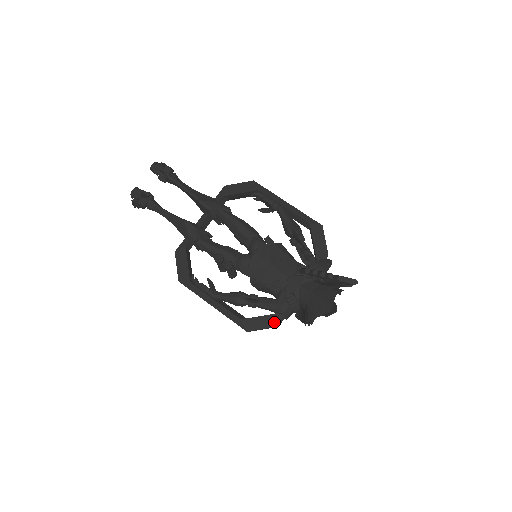
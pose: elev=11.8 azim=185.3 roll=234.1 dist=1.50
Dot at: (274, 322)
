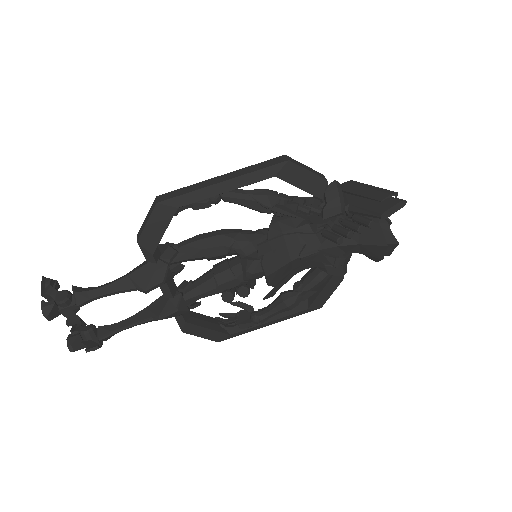
Dot at: (337, 281)
